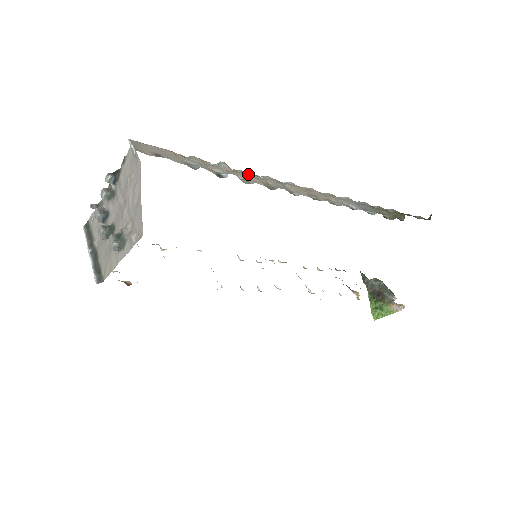
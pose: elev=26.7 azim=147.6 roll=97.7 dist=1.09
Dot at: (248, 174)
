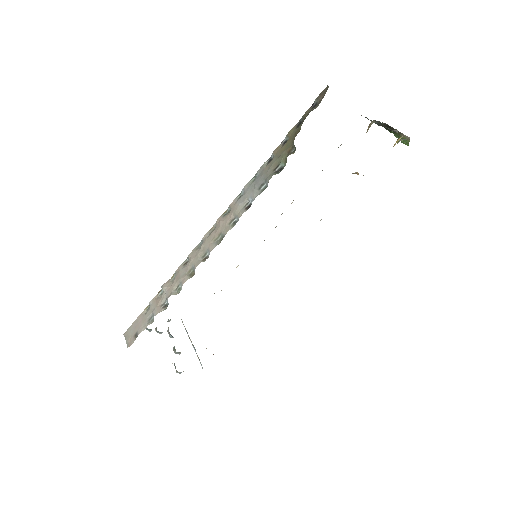
Dot at: (178, 276)
